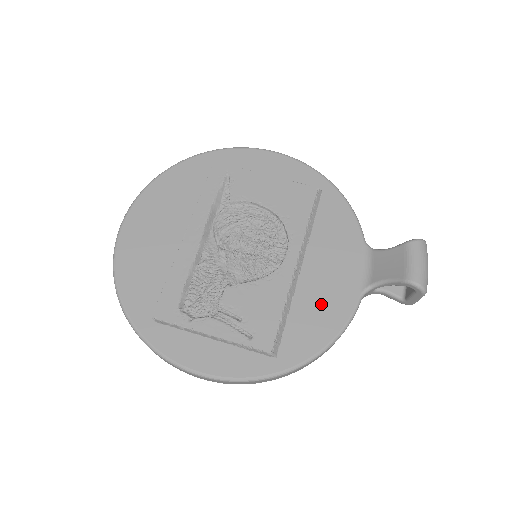
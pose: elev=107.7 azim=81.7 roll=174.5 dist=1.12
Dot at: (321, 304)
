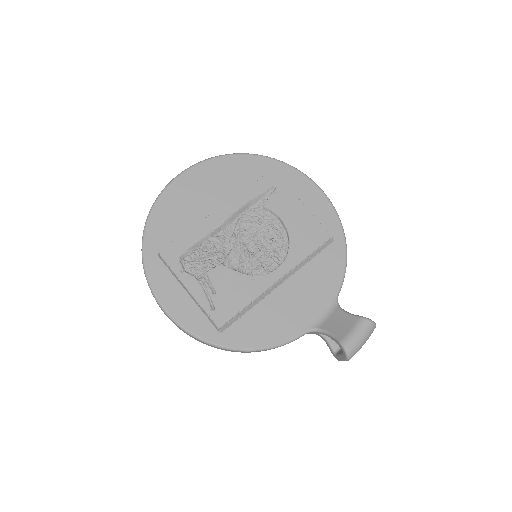
Dot at: (276, 319)
